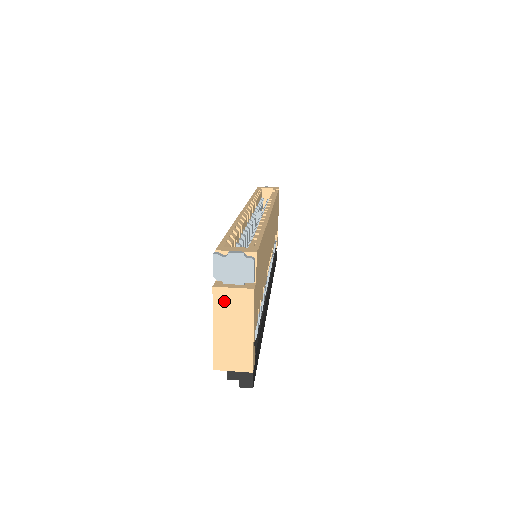
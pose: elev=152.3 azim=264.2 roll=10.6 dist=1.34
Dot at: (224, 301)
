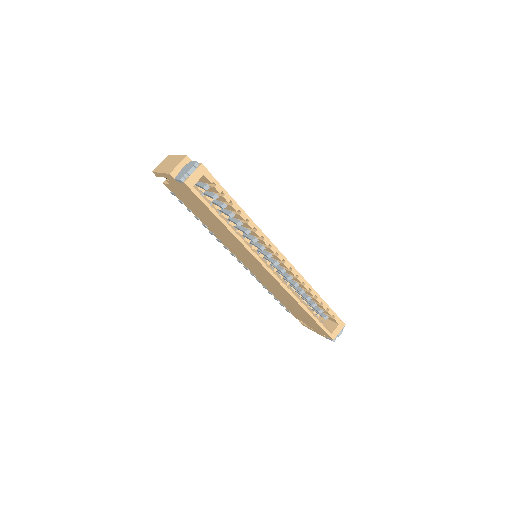
Dot at: occluded
